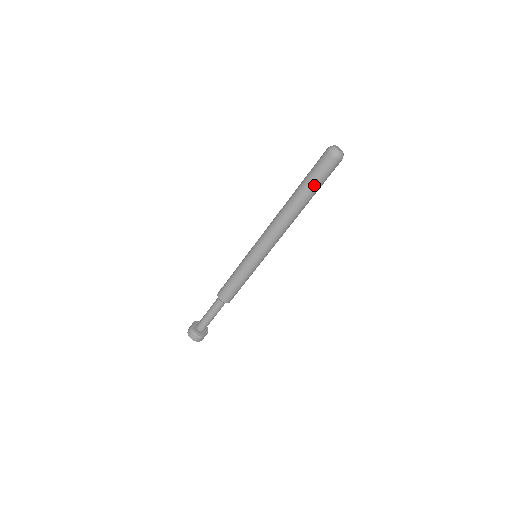
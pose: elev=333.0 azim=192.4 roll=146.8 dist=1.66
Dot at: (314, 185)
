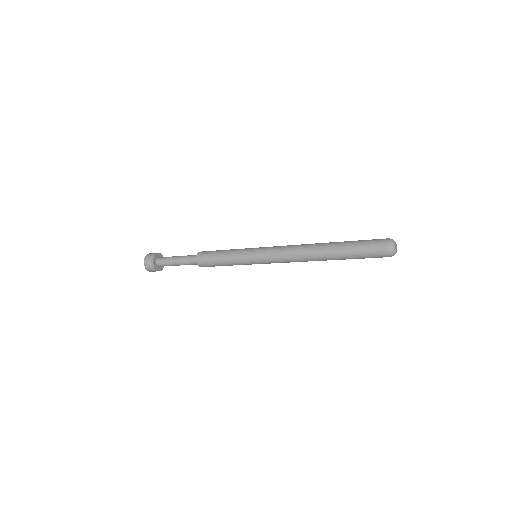
Dot at: (353, 256)
